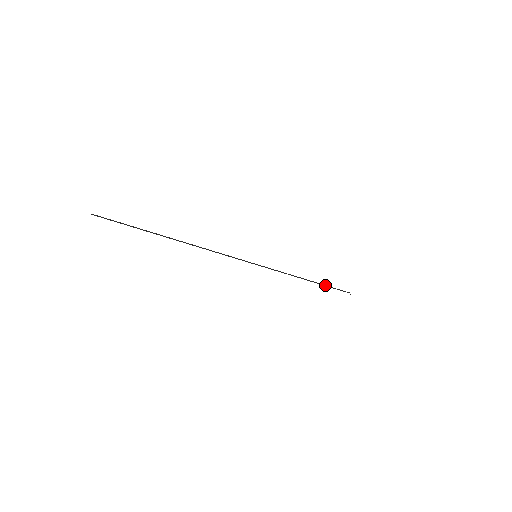
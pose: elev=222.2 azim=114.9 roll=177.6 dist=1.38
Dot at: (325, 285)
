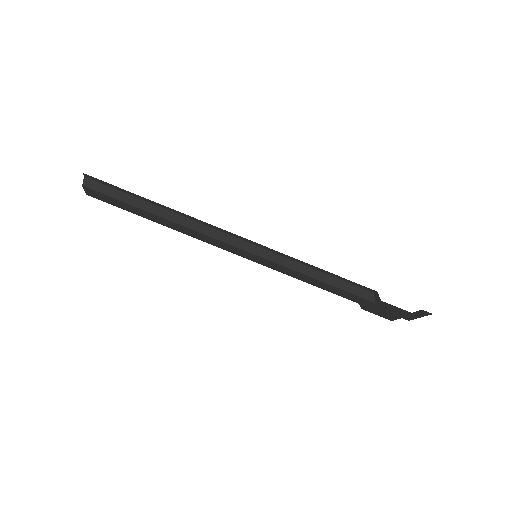
Dot at: (342, 284)
